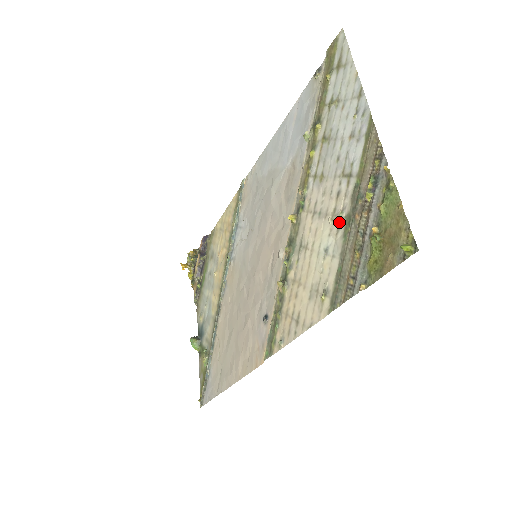
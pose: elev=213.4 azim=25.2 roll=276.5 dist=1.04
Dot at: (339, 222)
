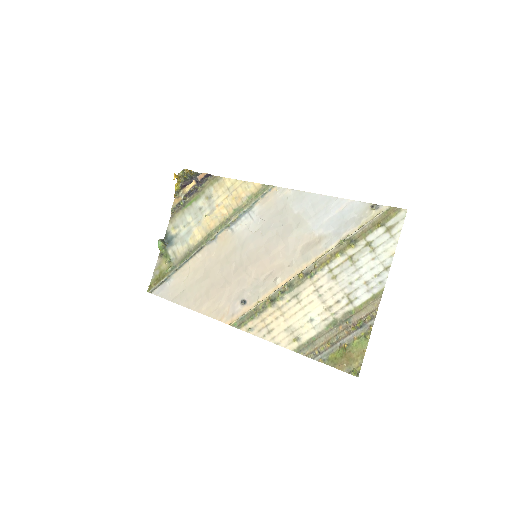
Dot at: (329, 316)
